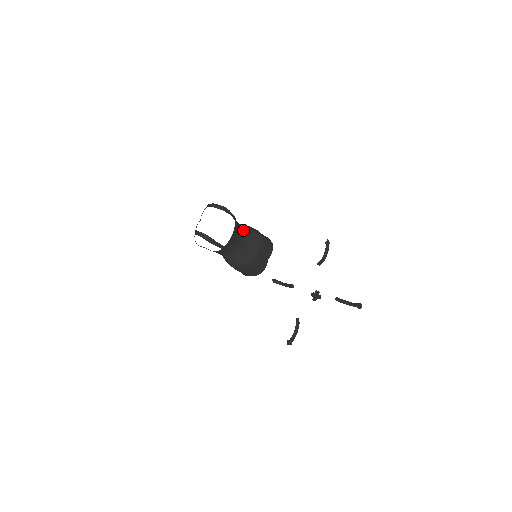
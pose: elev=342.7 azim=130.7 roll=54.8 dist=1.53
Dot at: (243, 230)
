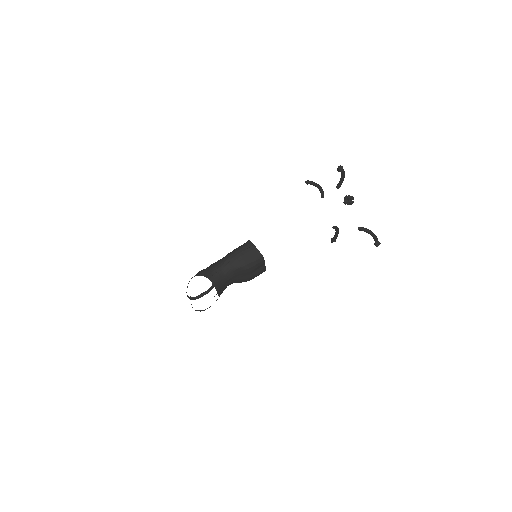
Dot at: (228, 273)
